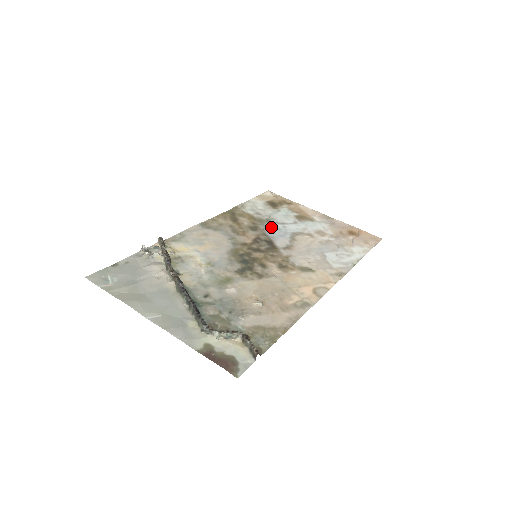
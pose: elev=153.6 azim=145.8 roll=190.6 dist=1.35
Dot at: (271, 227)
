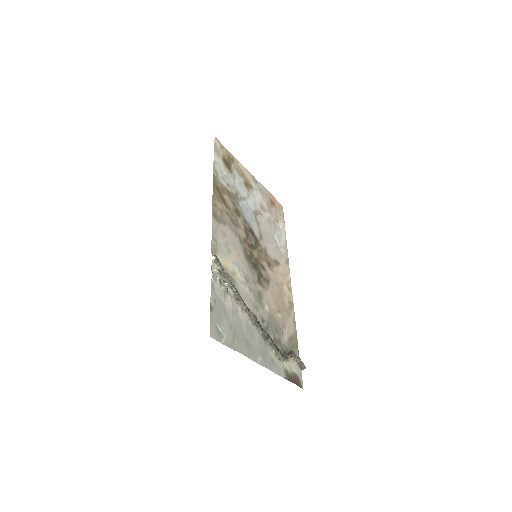
Dot at: (243, 207)
